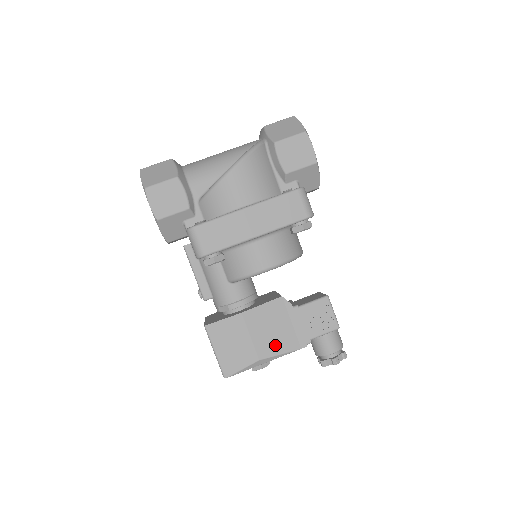
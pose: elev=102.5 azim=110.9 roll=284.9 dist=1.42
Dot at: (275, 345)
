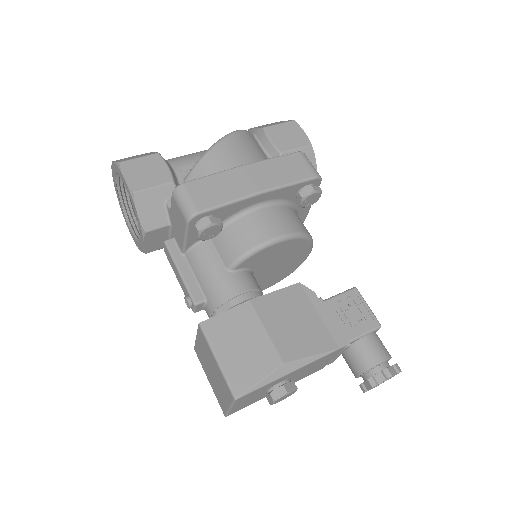
Dot at: (303, 343)
